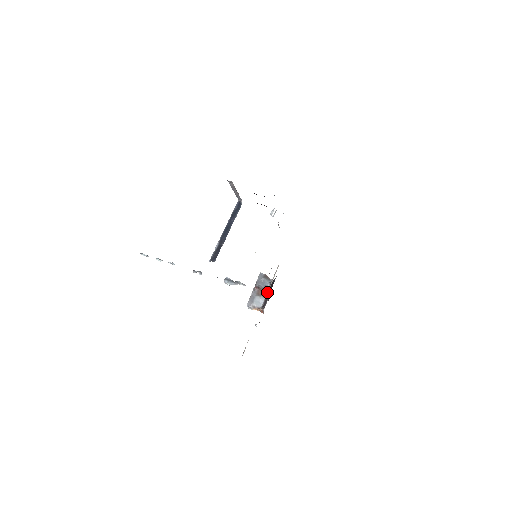
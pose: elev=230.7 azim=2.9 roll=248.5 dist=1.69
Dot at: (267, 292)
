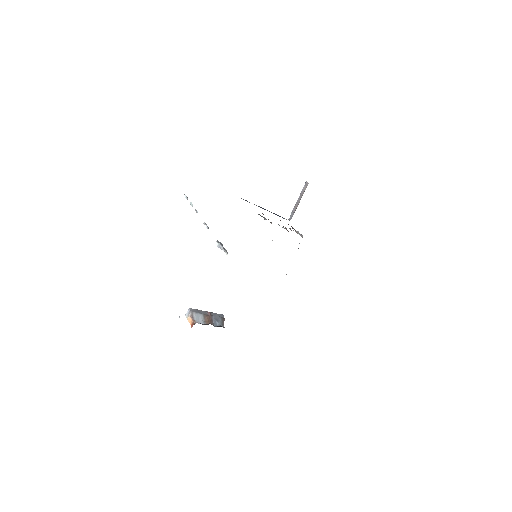
Dot at: (212, 324)
